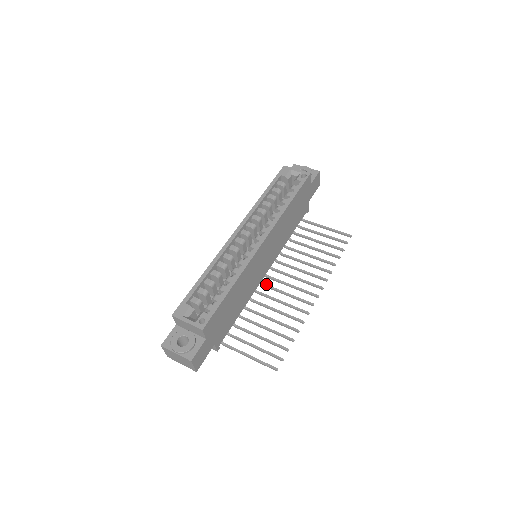
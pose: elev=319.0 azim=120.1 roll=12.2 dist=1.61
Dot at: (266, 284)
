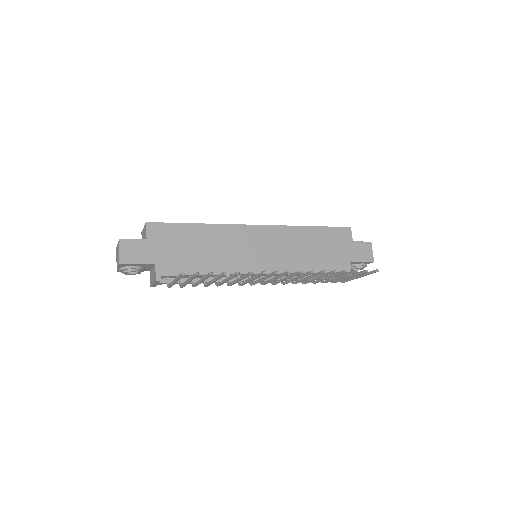
Dot at: occluded
